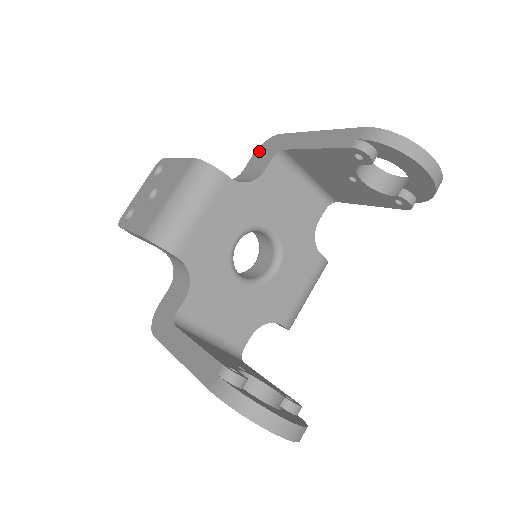
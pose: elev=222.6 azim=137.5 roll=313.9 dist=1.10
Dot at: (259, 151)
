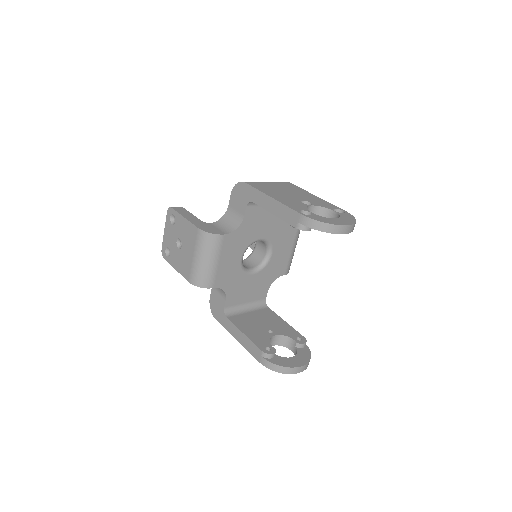
Dot at: (234, 192)
